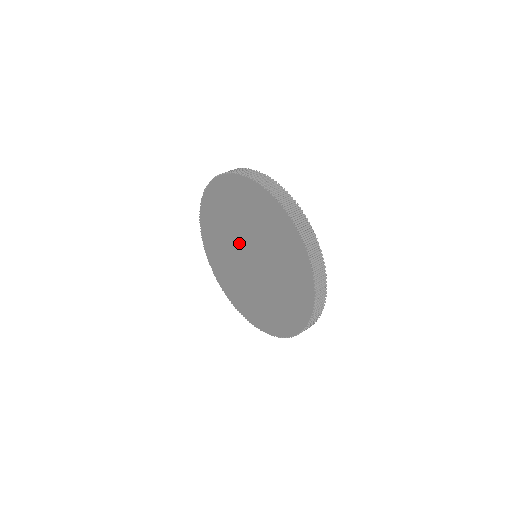
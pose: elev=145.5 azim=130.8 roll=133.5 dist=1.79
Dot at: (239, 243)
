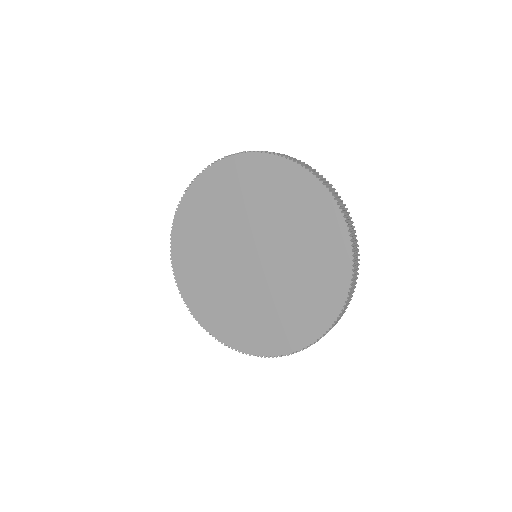
Dot at: (231, 256)
